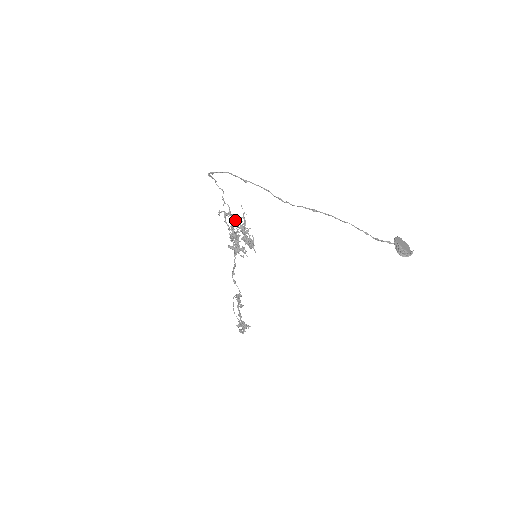
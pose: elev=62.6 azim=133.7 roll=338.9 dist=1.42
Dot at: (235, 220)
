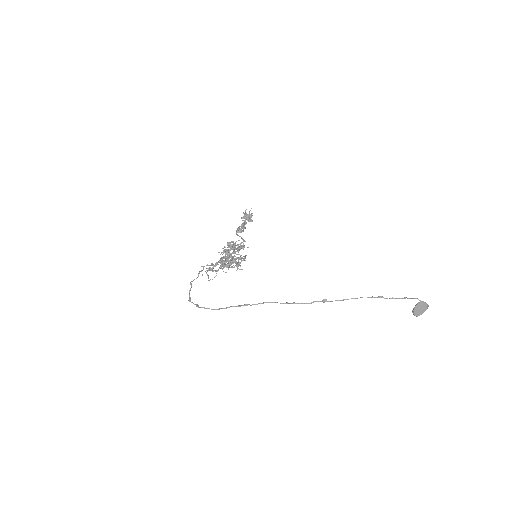
Dot at: (220, 261)
